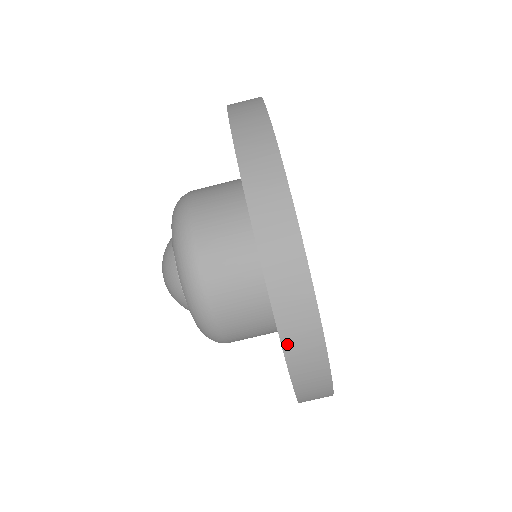
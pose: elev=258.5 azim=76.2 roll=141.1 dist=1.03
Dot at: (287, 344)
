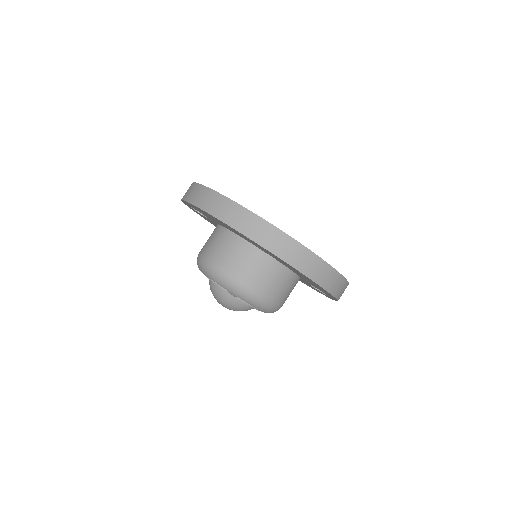
Dot at: (334, 293)
